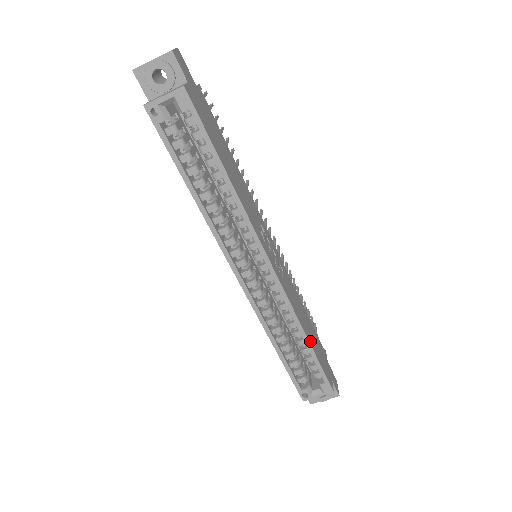
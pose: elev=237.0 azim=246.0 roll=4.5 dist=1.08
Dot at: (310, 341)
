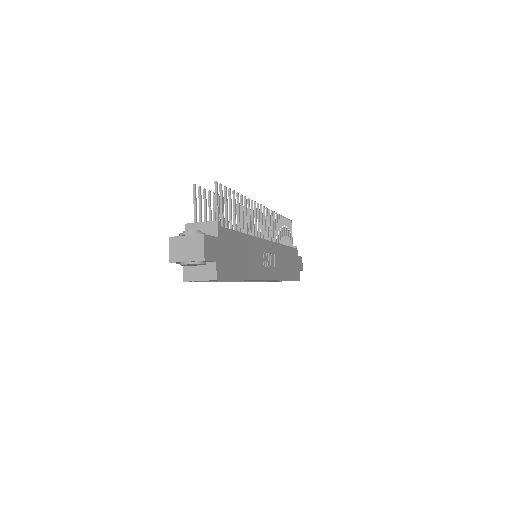
Dot at: (289, 277)
